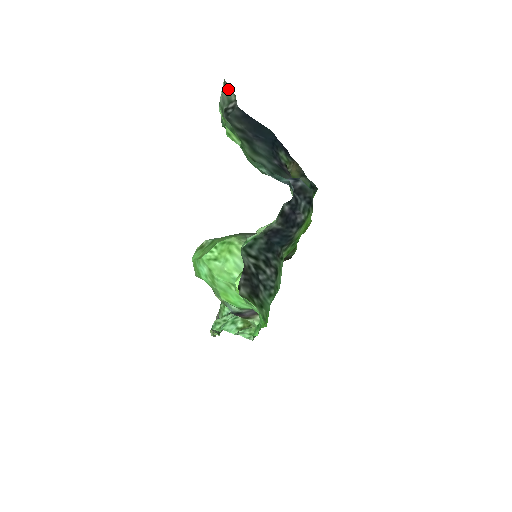
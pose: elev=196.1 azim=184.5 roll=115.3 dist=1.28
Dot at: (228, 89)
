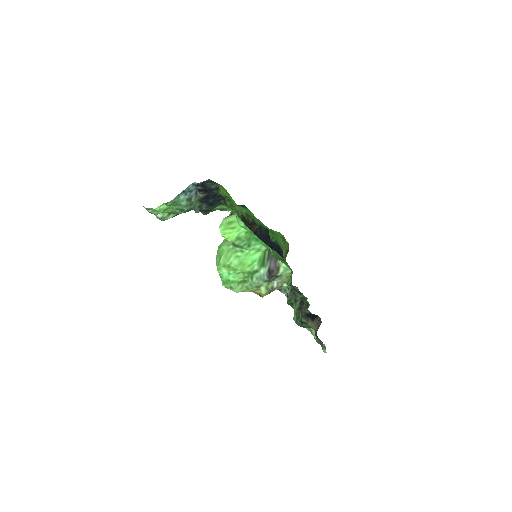
Dot at: (150, 209)
